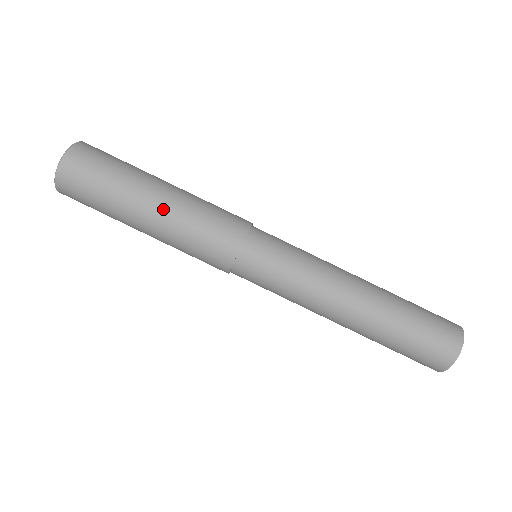
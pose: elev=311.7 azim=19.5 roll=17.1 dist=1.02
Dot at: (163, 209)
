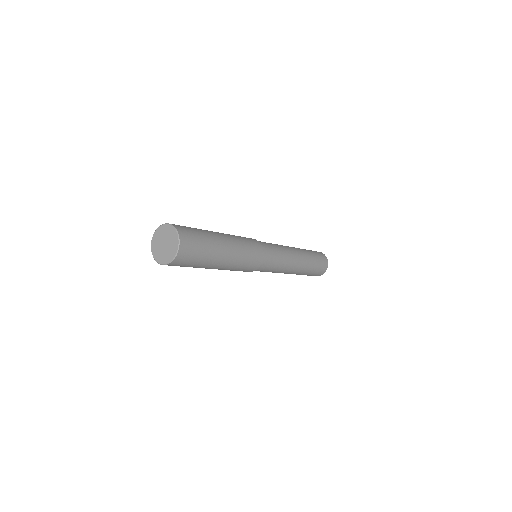
Dot at: (232, 248)
